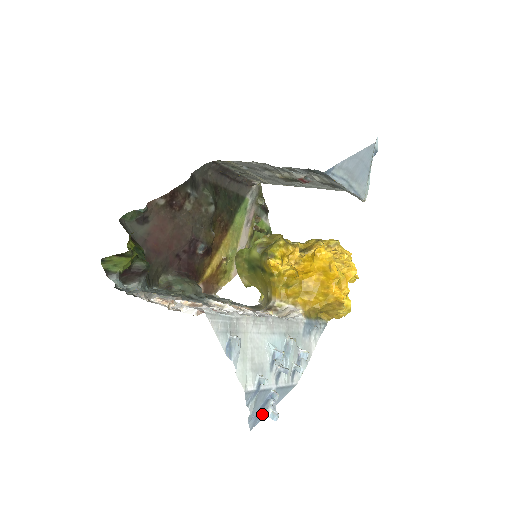
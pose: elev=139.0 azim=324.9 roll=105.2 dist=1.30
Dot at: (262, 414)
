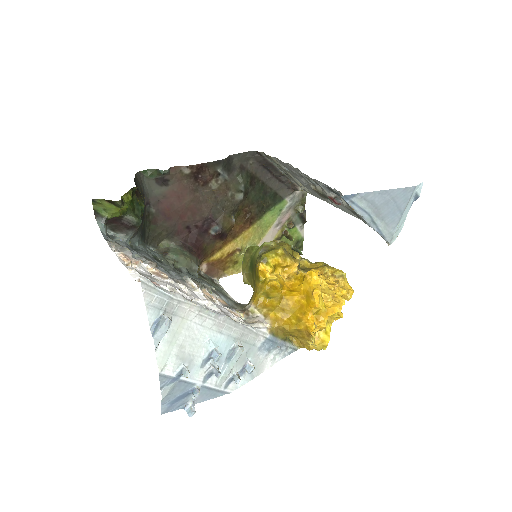
Dot at: (180, 404)
